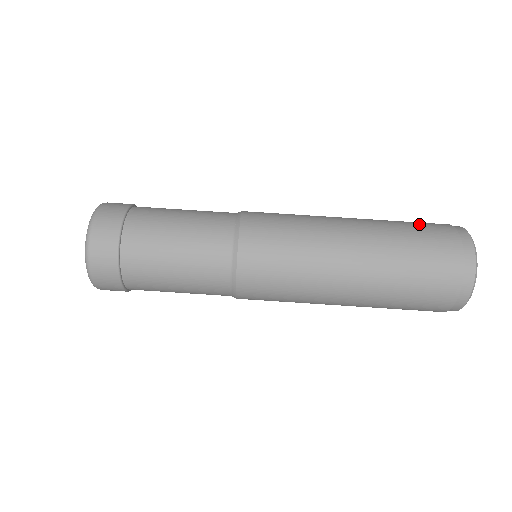
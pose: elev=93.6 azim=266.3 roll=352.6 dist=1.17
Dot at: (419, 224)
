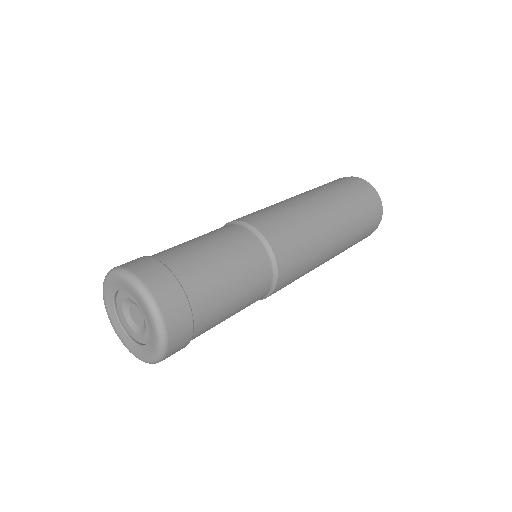
Dot at: (331, 183)
